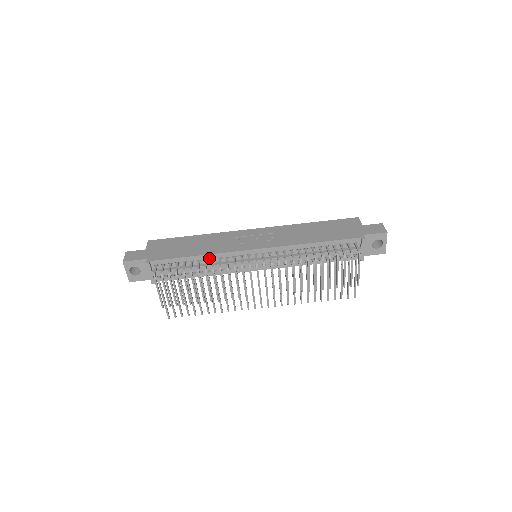
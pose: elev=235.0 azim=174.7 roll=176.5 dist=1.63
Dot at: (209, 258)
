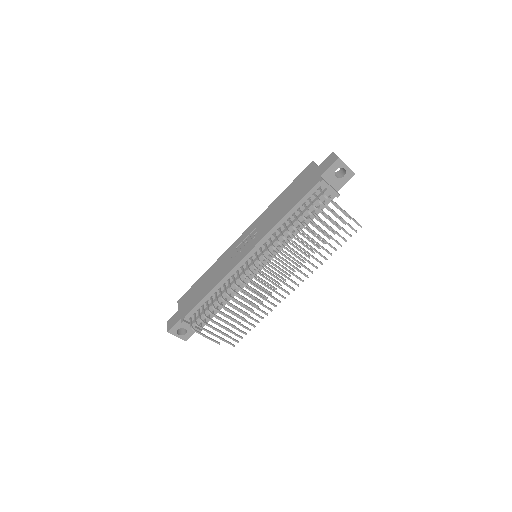
Dot at: (221, 286)
